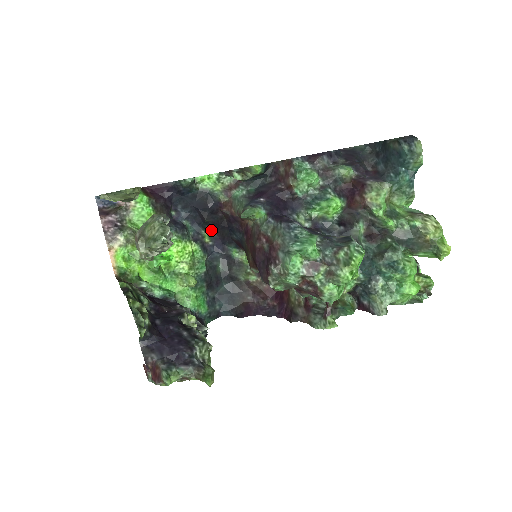
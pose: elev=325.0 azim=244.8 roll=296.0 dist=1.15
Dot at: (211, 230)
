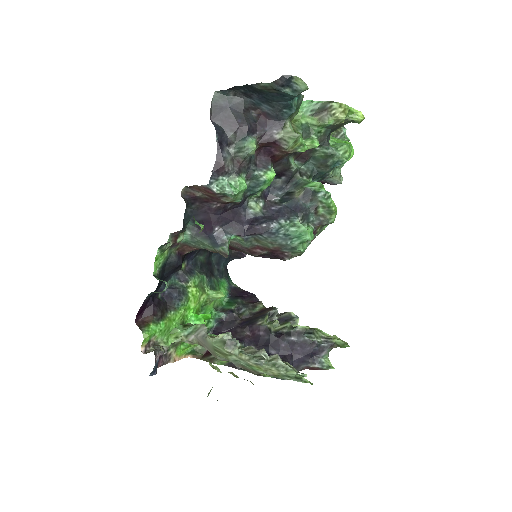
Dot at: occluded
